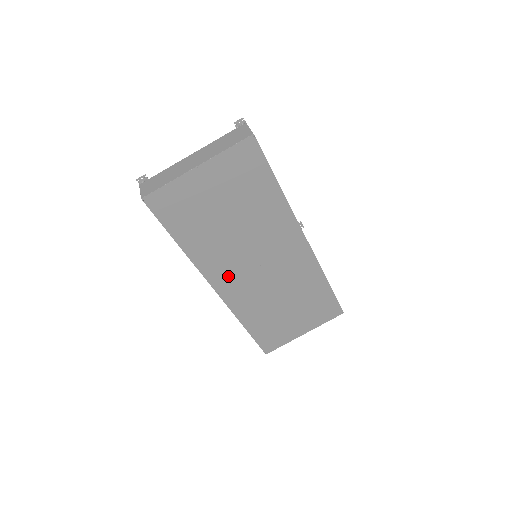
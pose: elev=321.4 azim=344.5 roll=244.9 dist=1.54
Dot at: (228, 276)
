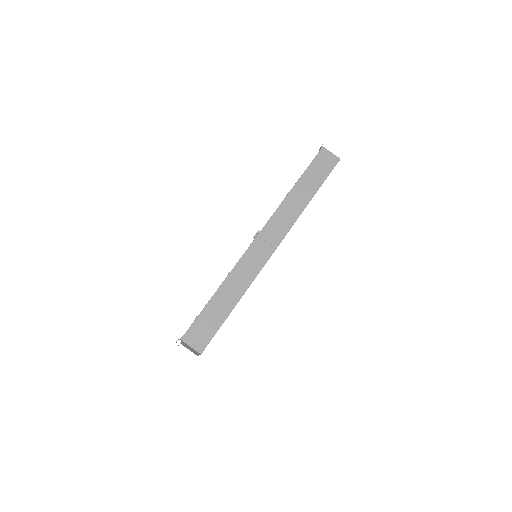
Dot at: occluded
